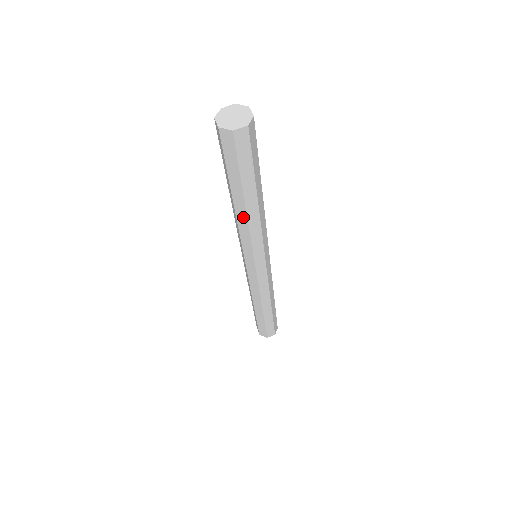
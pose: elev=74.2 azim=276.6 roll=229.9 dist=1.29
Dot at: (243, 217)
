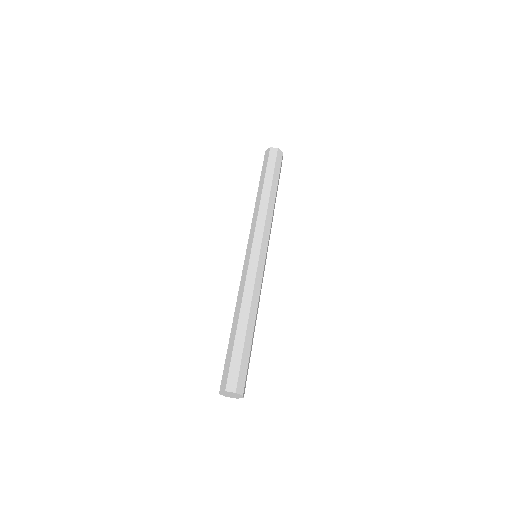
Dot at: occluded
